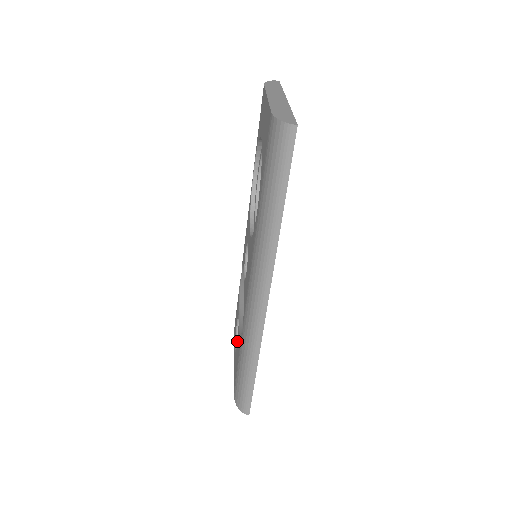
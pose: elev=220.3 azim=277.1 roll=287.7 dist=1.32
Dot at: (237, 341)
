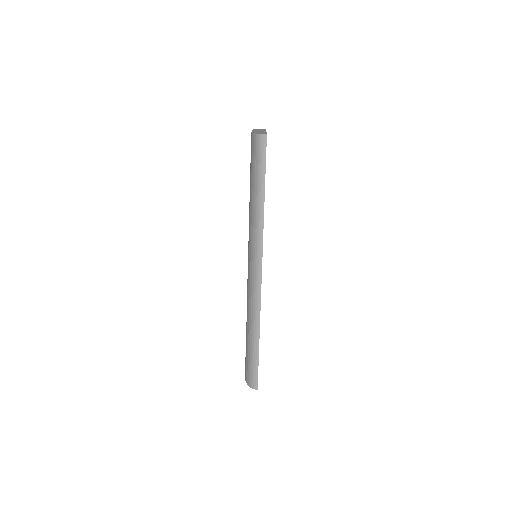
Dot at: occluded
